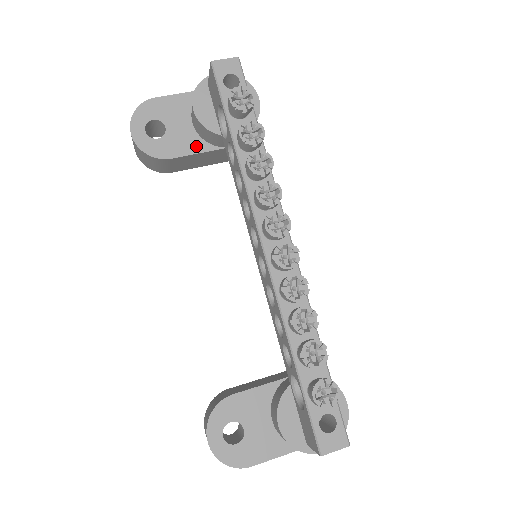
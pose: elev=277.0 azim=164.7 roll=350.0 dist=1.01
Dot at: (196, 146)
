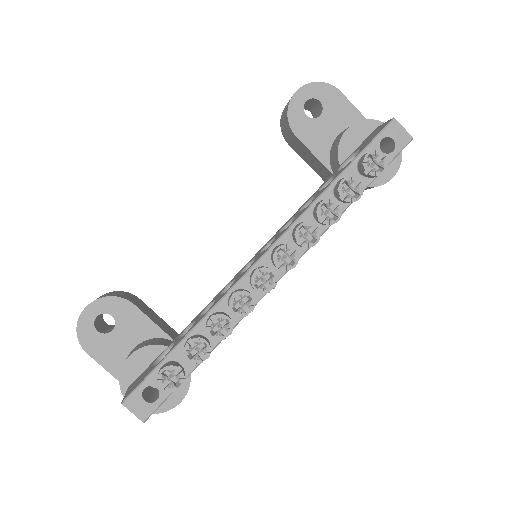
Dot at: (320, 150)
